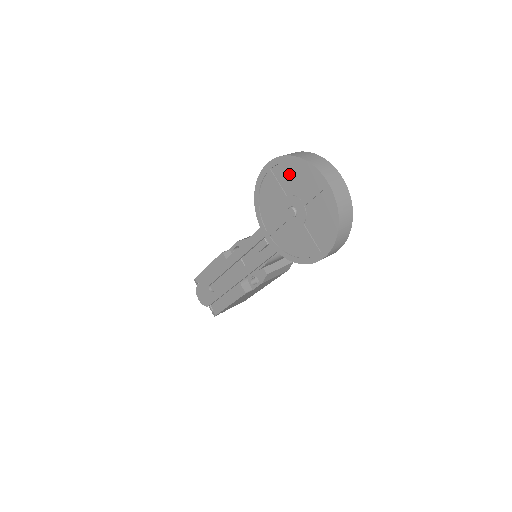
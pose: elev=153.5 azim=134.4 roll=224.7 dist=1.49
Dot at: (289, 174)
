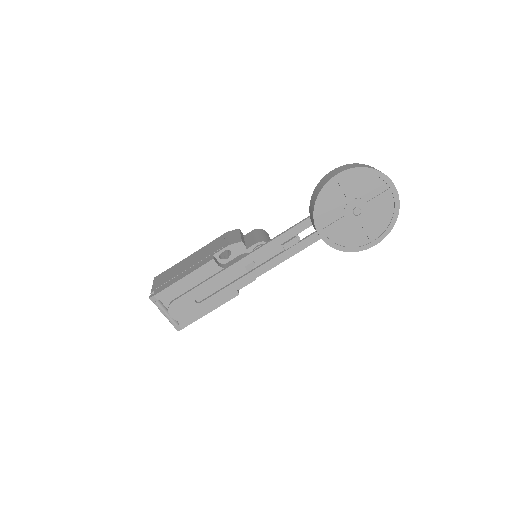
Dot at: (360, 182)
